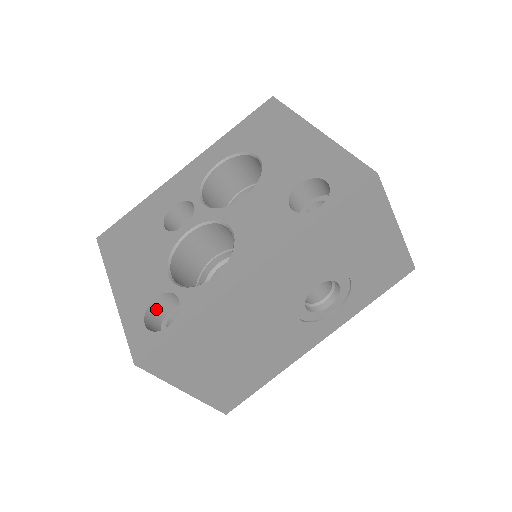
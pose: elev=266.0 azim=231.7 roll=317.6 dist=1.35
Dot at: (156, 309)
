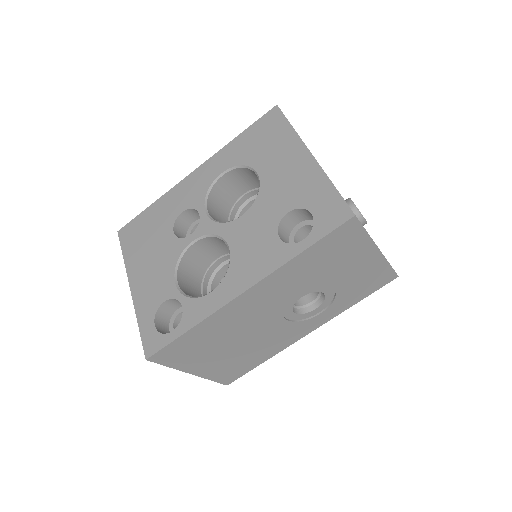
Dot at: (165, 310)
